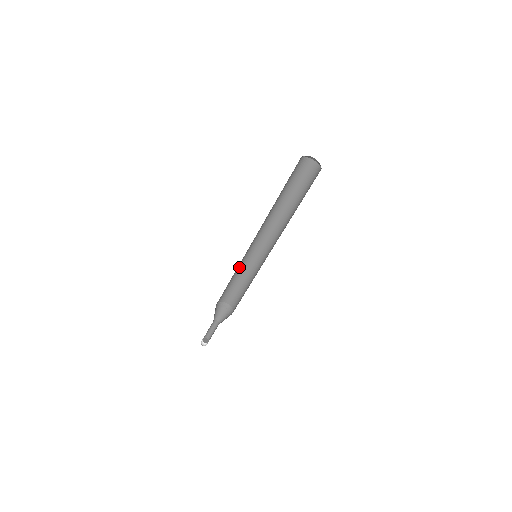
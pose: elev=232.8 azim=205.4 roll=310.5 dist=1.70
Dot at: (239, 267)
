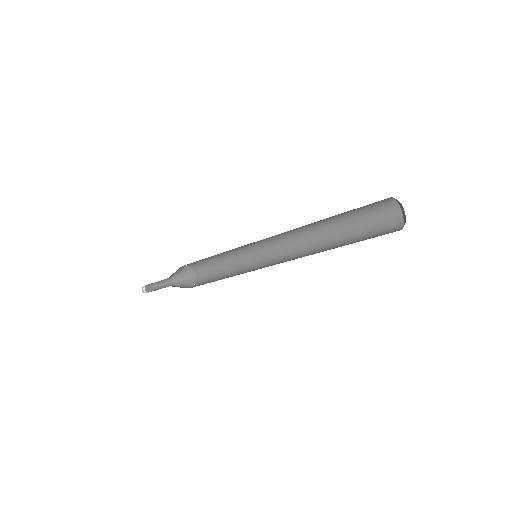
Dot at: (229, 250)
